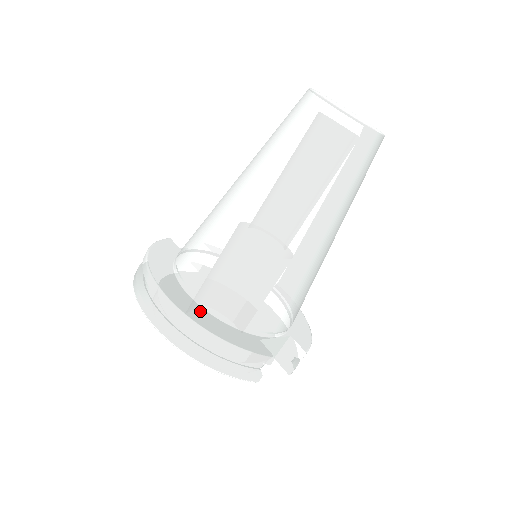
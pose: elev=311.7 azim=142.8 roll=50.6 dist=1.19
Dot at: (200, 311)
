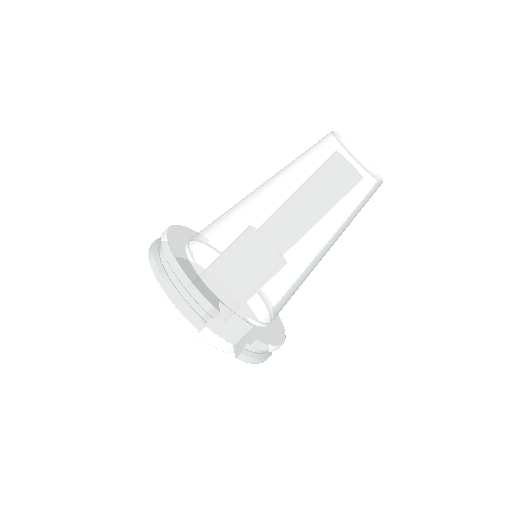
Dot at: (185, 258)
